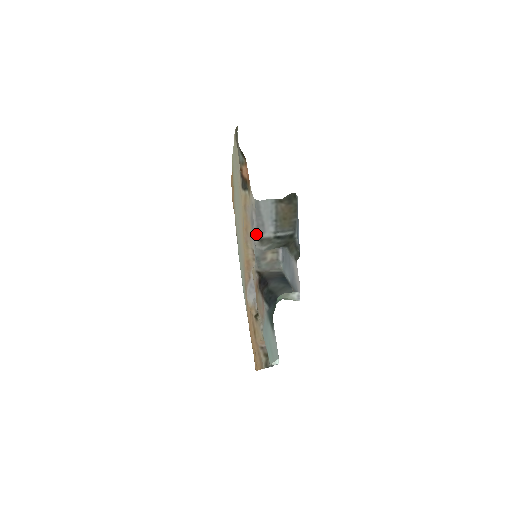
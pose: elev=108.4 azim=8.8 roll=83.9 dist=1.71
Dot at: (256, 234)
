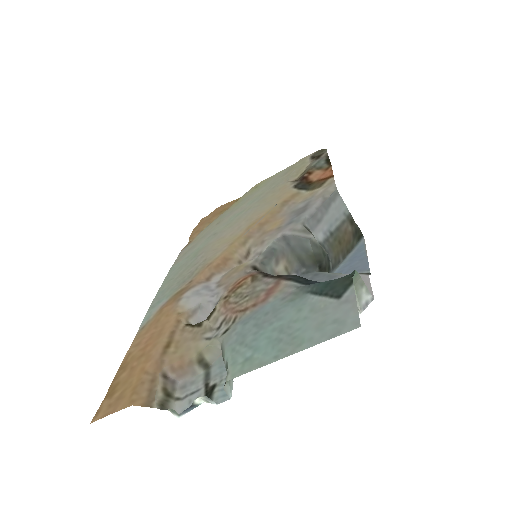
Dot at: (305, 220)
